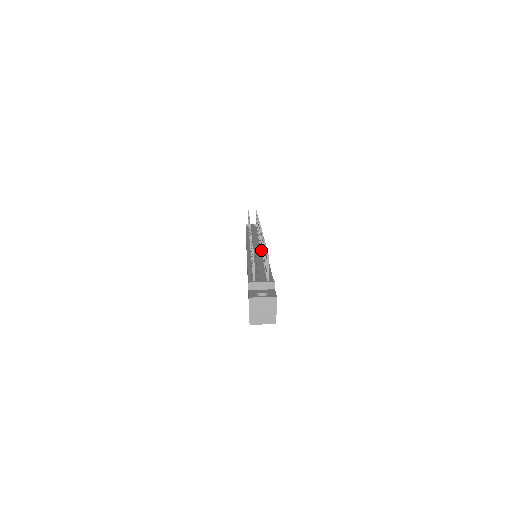
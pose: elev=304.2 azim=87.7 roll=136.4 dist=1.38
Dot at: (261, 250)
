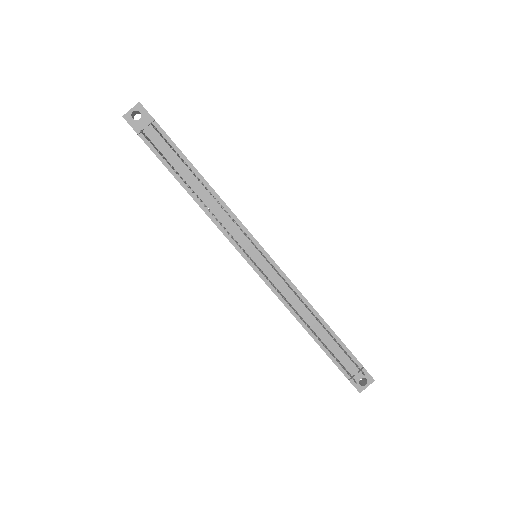
Dot at: (288, 287)
